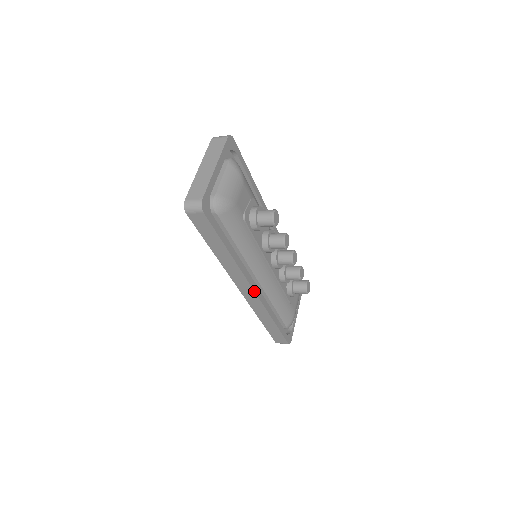
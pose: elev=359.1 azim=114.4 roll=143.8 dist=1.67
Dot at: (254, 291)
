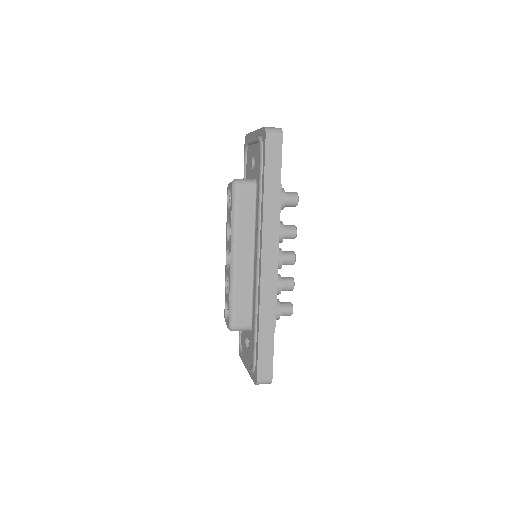
Dot at: occluded
